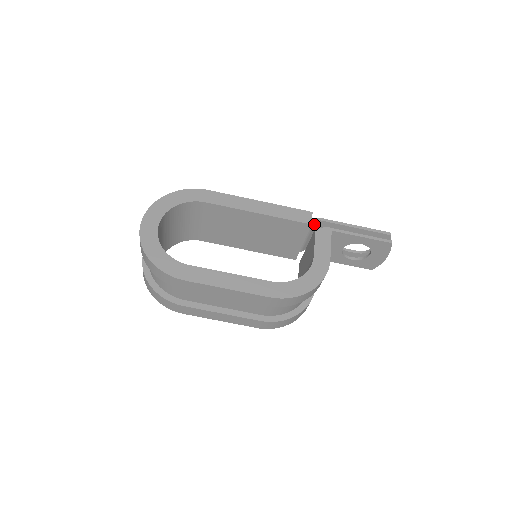
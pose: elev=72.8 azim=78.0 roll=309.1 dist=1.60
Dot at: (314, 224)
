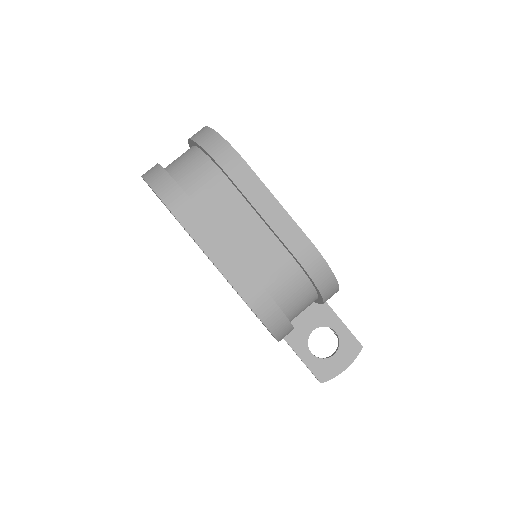
Dot at: occluded
